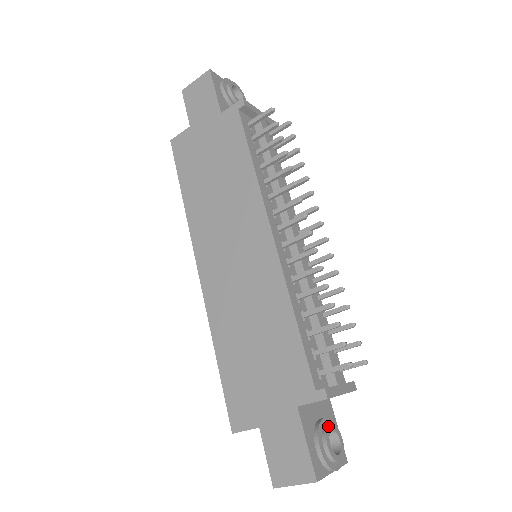
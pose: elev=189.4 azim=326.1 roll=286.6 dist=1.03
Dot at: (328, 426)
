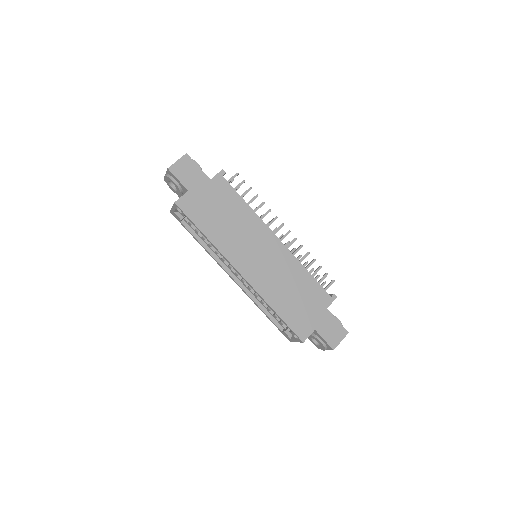
Dot at: occluded
